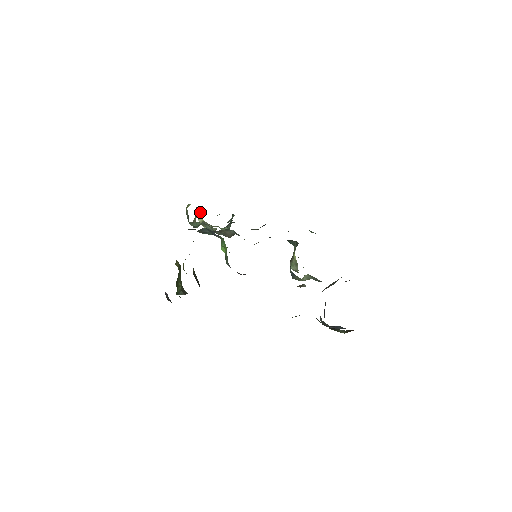
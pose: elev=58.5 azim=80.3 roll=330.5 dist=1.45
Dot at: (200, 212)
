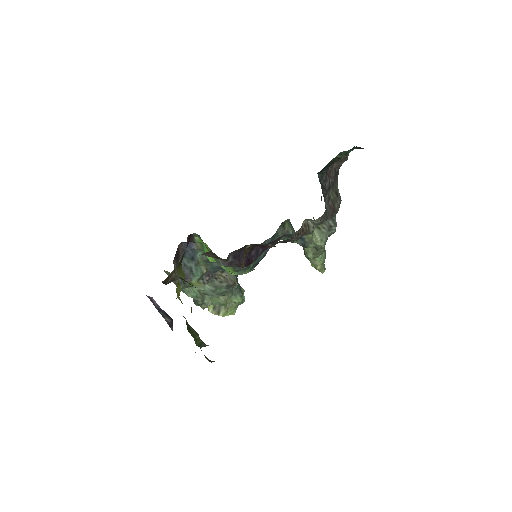
Dot at: occluded
